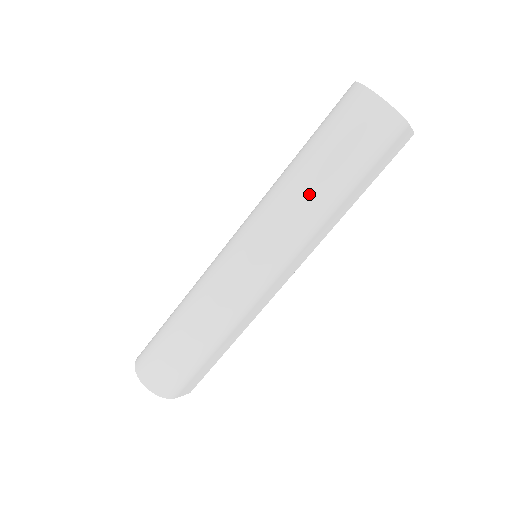
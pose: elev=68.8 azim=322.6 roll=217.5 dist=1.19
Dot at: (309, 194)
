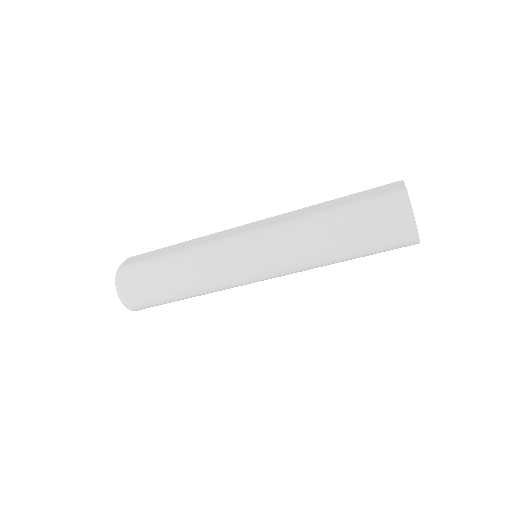
Dot at: (326, 258)
